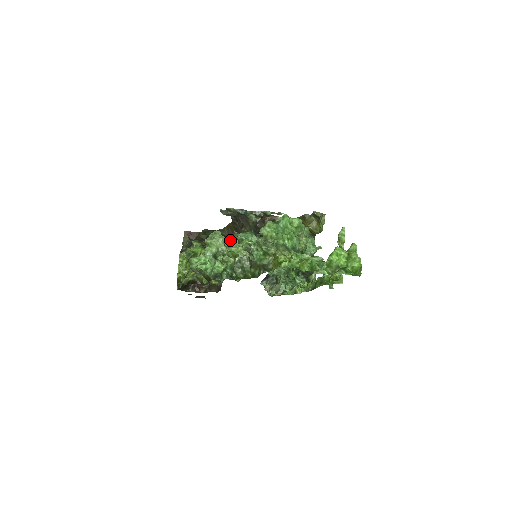
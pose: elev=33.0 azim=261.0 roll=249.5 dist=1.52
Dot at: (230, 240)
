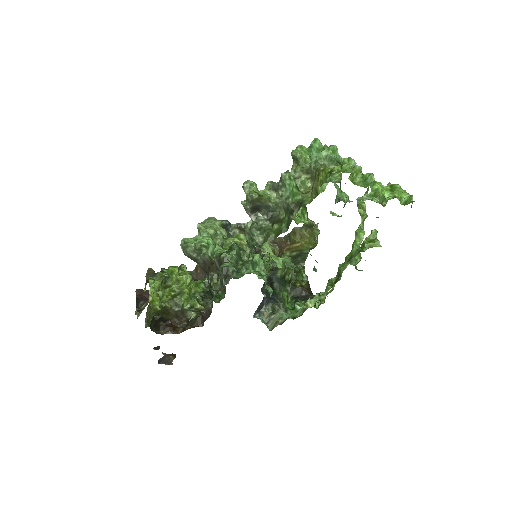
Dot at: (249, 180)
